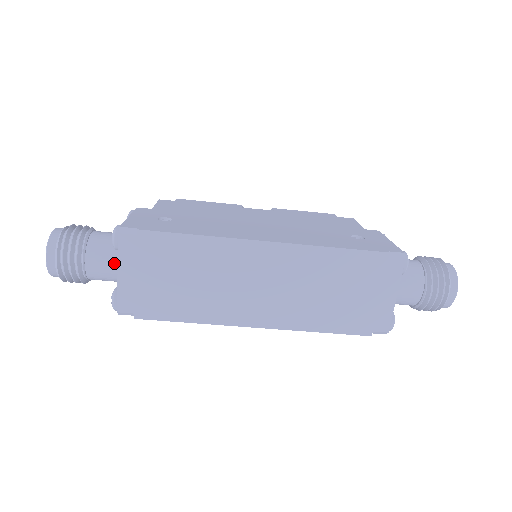
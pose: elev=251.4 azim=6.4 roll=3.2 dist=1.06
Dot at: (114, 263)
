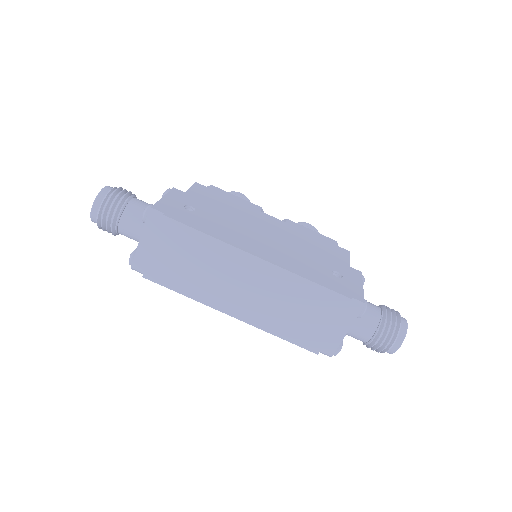
Dot at: (140, 230)
